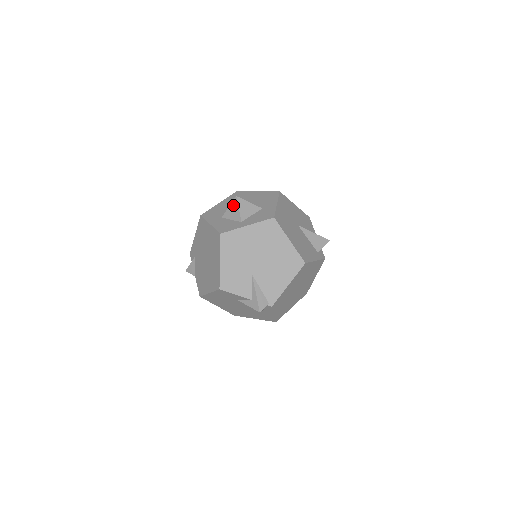
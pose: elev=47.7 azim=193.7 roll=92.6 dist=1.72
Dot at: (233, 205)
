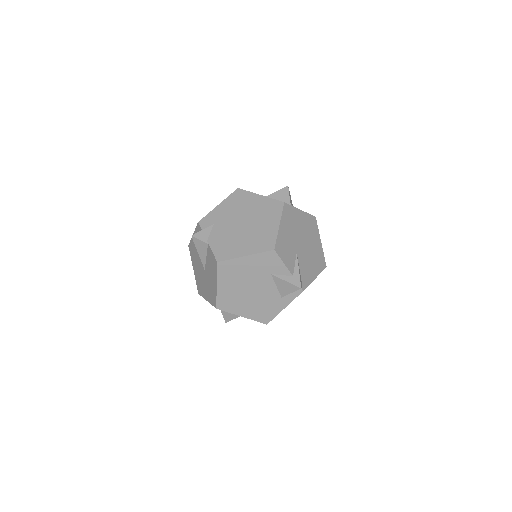
Dot at: (283, 191)
